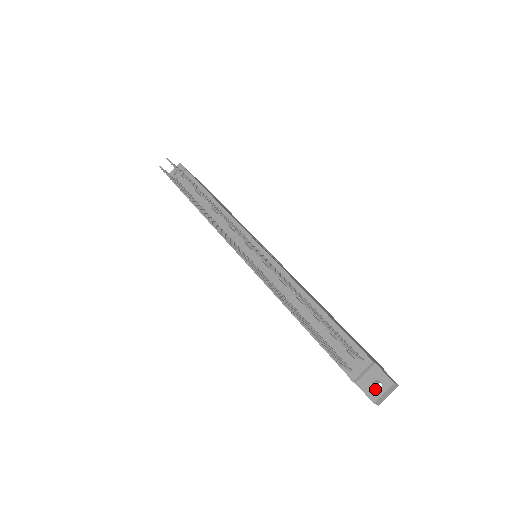
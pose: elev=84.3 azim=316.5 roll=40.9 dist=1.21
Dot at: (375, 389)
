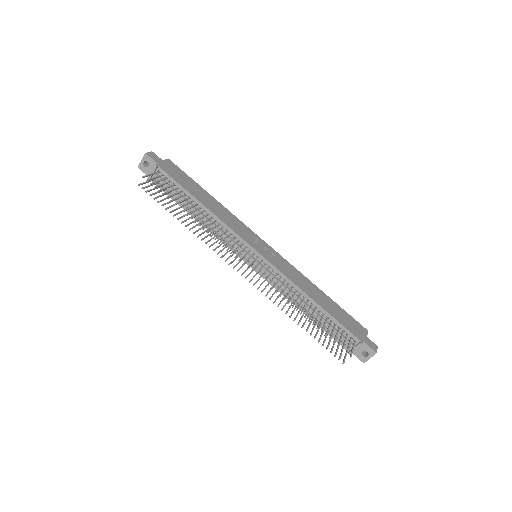
Dot at: (363, 351)
